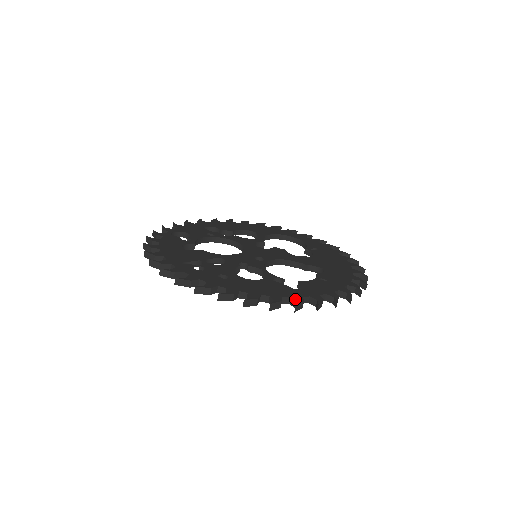
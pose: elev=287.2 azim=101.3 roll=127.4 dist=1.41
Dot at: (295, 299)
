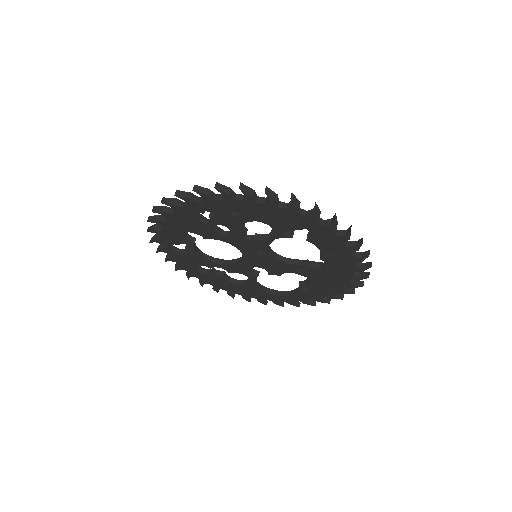
Dot at: (312, 210)
